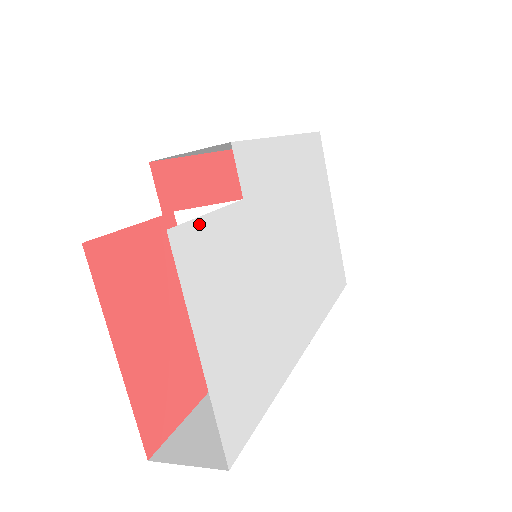
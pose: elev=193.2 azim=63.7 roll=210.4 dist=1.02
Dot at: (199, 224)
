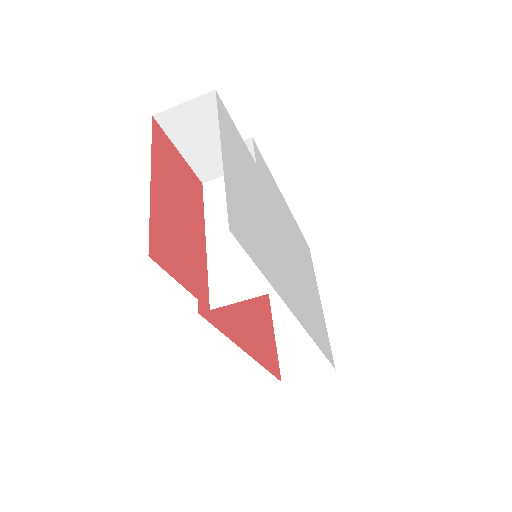
Dot at: (231, 121)
